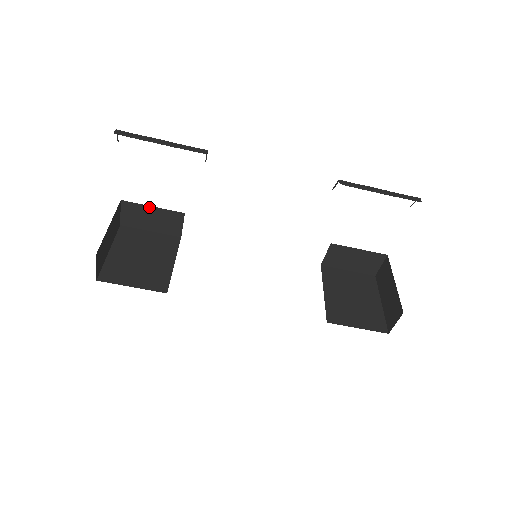
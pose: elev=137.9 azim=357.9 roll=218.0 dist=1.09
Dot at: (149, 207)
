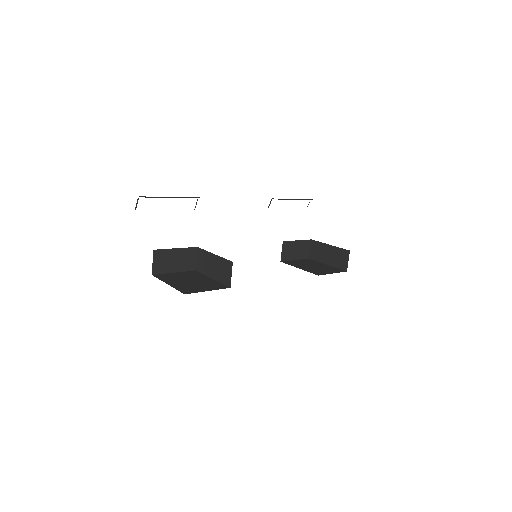
Dot at: (173, 250)
